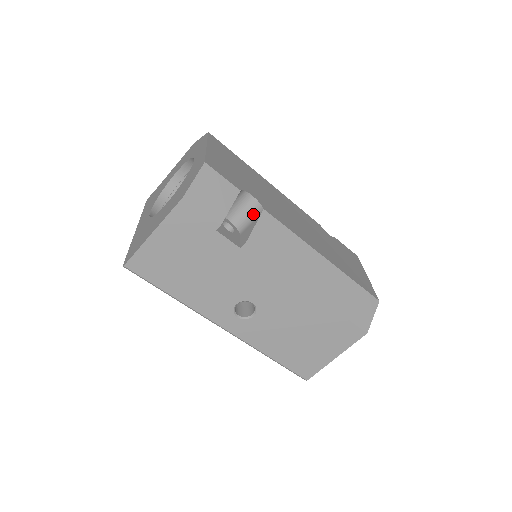
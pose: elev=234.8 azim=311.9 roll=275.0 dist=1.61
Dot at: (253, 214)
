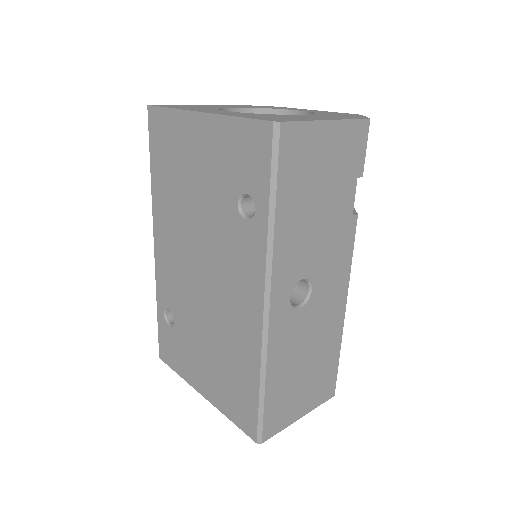
Dot at: occluded
